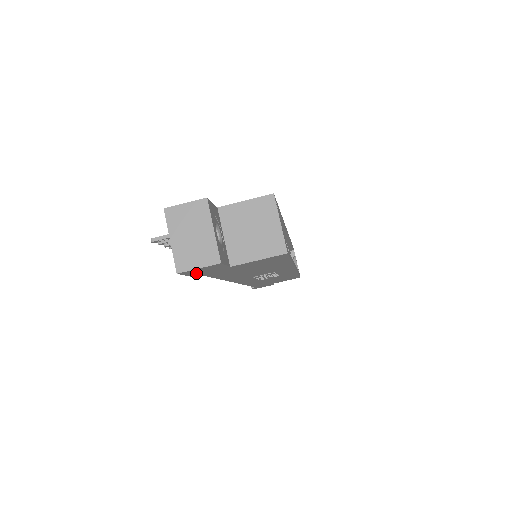
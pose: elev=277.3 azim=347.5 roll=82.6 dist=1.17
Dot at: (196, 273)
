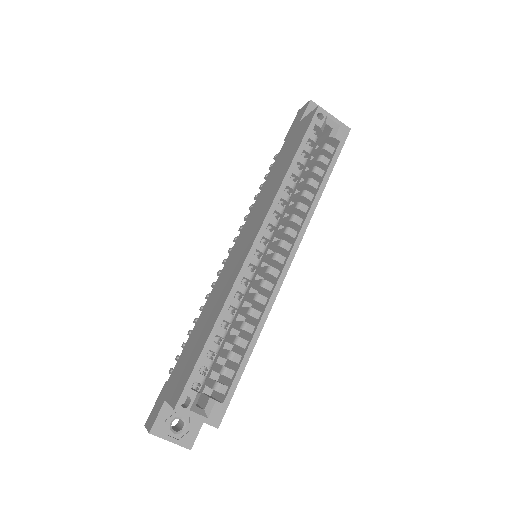
Dot at: occluded
